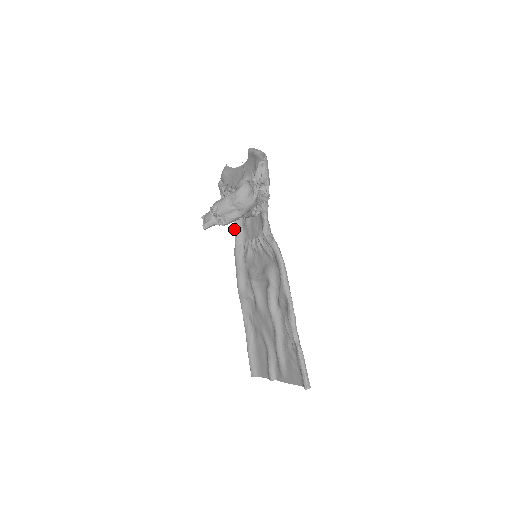
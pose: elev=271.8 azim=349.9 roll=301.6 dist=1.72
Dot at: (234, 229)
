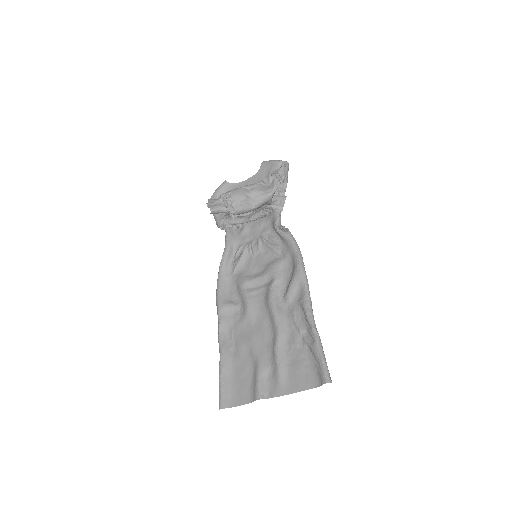
Dot at: (226, 236)
